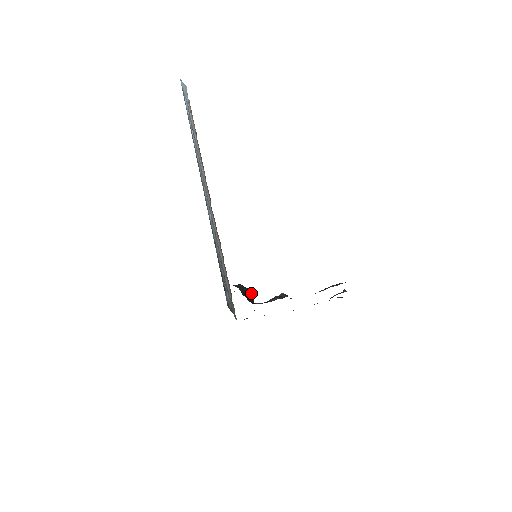
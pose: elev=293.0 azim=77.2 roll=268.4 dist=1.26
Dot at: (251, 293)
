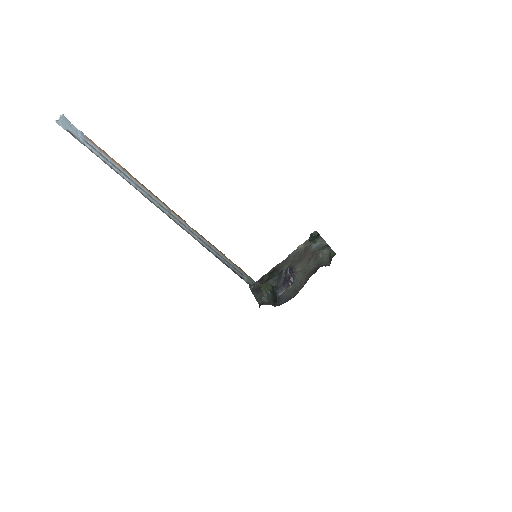
Dot at: (272, 289)
